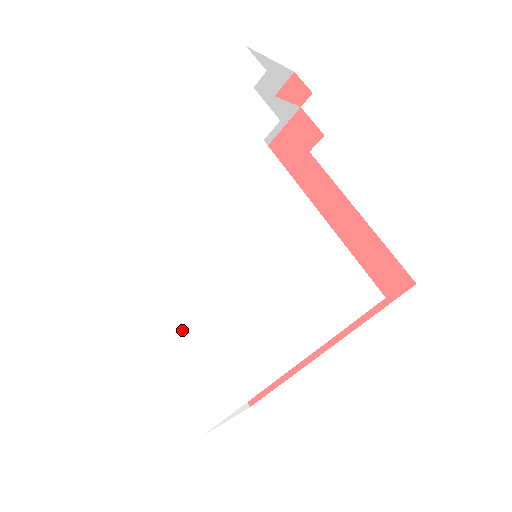
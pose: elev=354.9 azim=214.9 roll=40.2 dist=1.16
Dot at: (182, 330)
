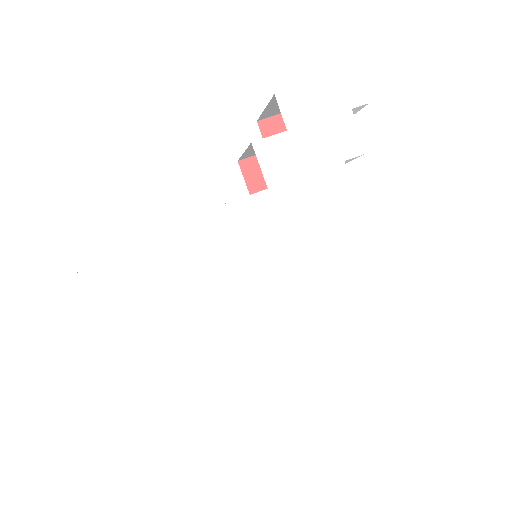
Dot at: (162, 316)
